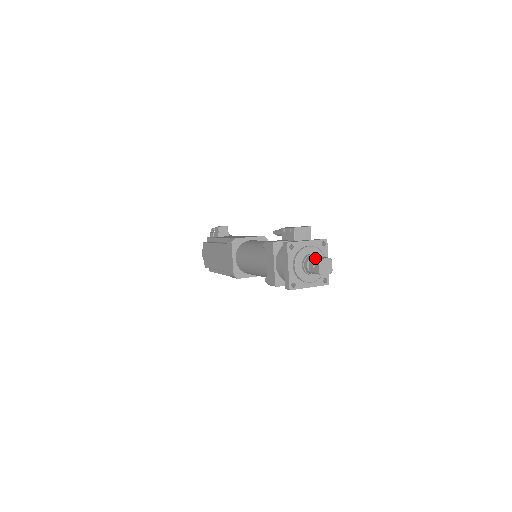
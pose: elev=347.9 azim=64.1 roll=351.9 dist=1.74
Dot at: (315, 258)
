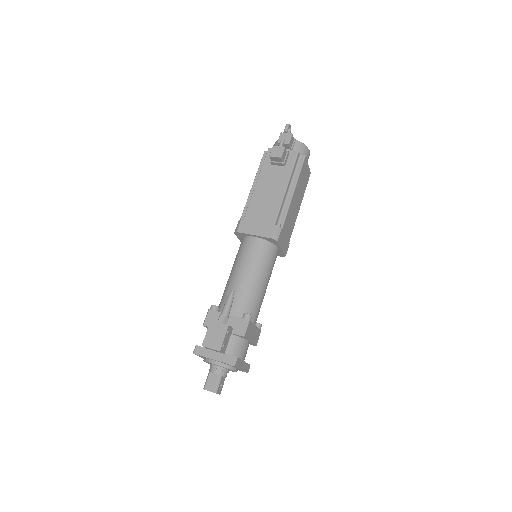
Dot at: (206, 381)
